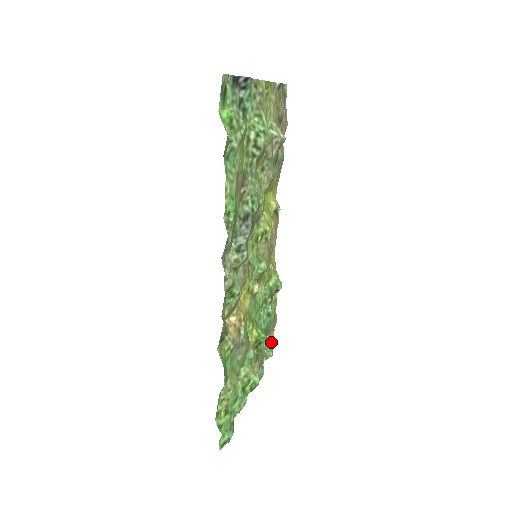
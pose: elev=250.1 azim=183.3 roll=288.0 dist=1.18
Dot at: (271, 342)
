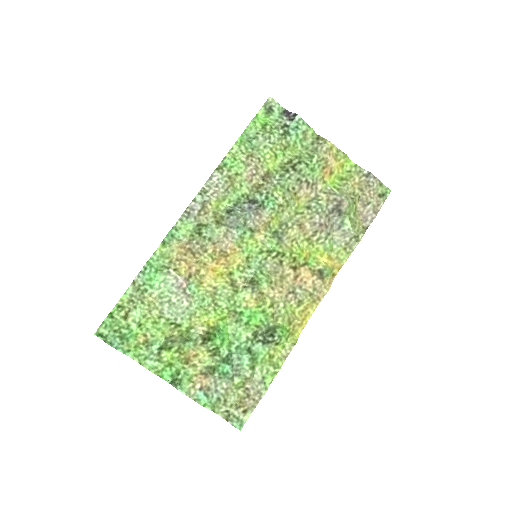
Dot at: (244, 409)
